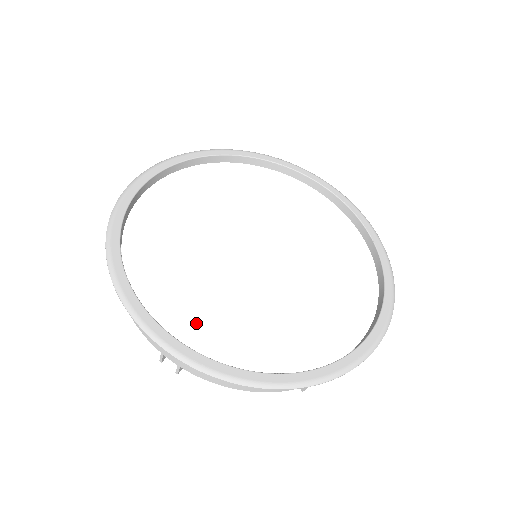
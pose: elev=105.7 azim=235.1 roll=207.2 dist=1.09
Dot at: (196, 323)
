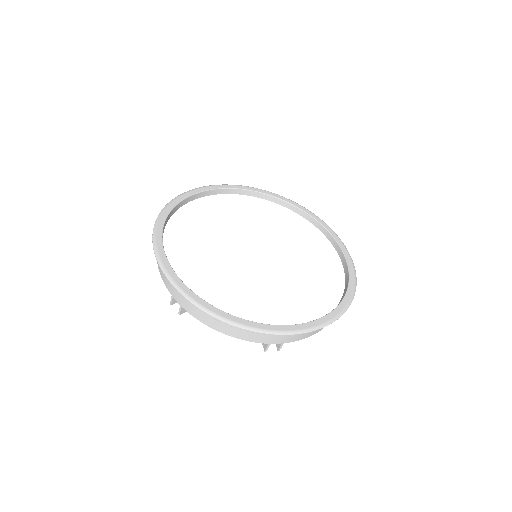
Dot at: (199, 279)
